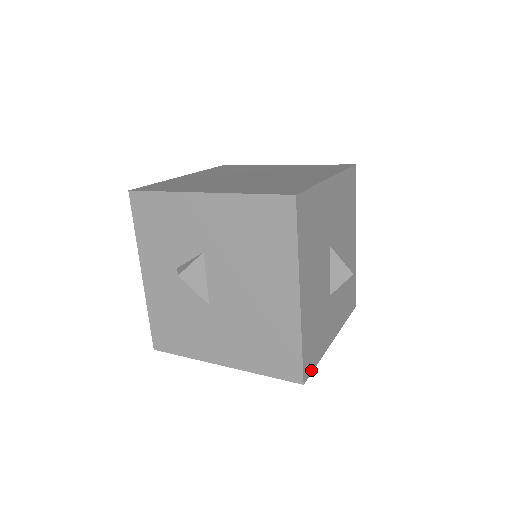
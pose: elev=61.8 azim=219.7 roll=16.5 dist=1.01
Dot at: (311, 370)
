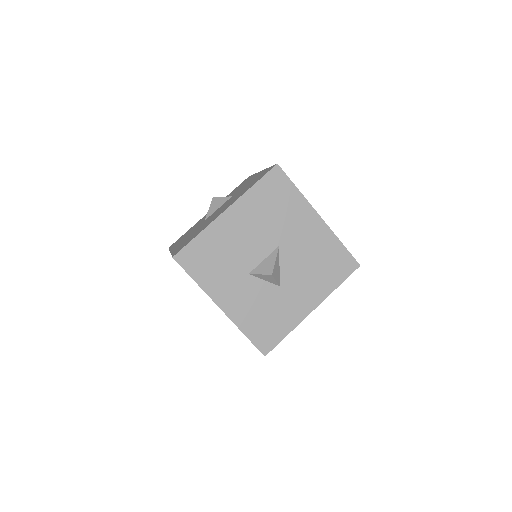
Dot at: (186, 268)
